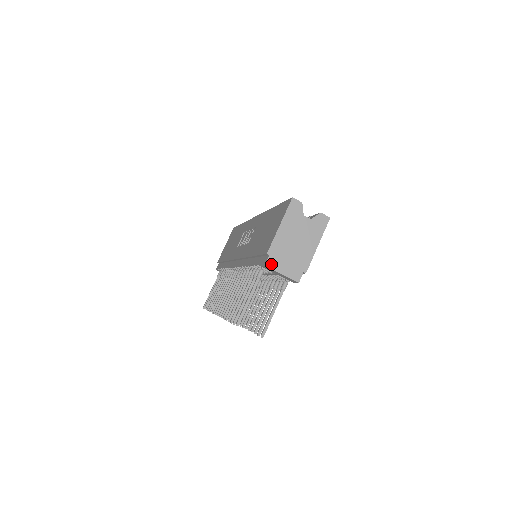
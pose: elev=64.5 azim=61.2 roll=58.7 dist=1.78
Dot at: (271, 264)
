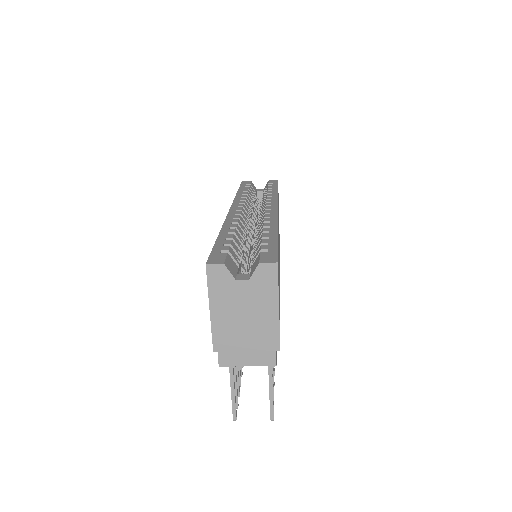
Dot at: (226, 361)
